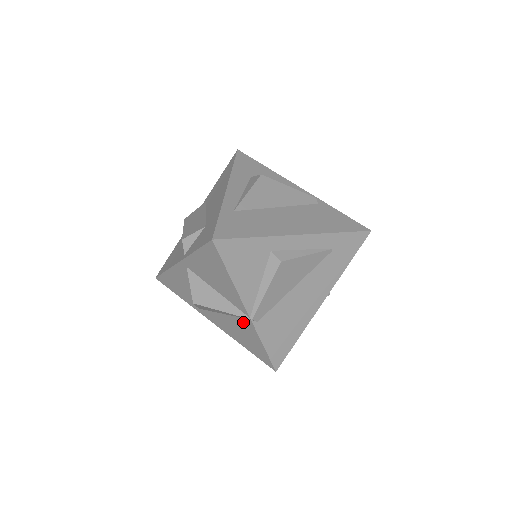
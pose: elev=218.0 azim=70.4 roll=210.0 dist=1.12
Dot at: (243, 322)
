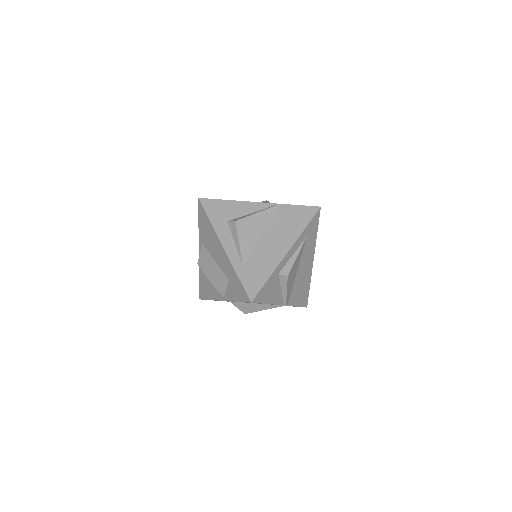
Dot at: occluded
